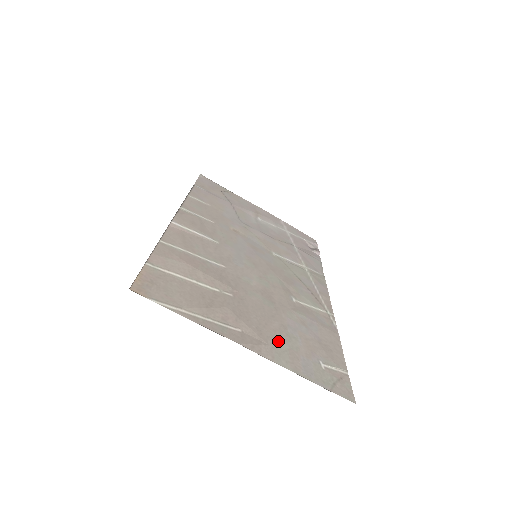
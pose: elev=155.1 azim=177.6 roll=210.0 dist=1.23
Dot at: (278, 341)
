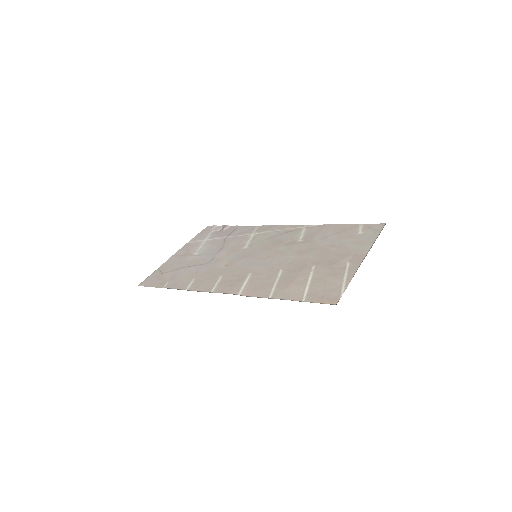
Dot at: (349, 248)
